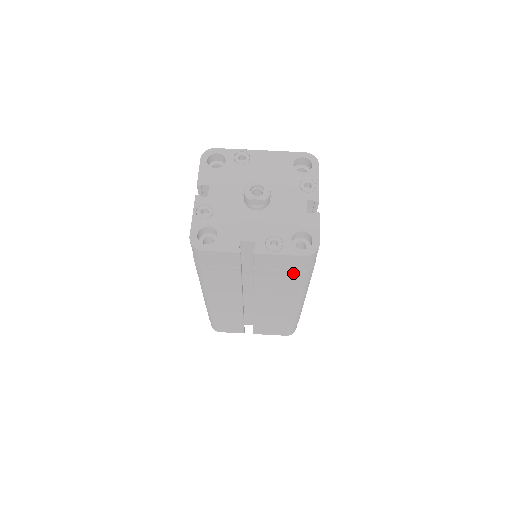
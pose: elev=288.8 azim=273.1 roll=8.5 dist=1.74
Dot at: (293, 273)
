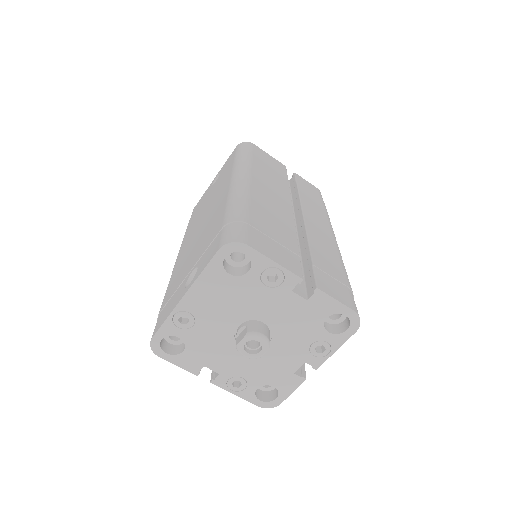
Dot at: occluded
